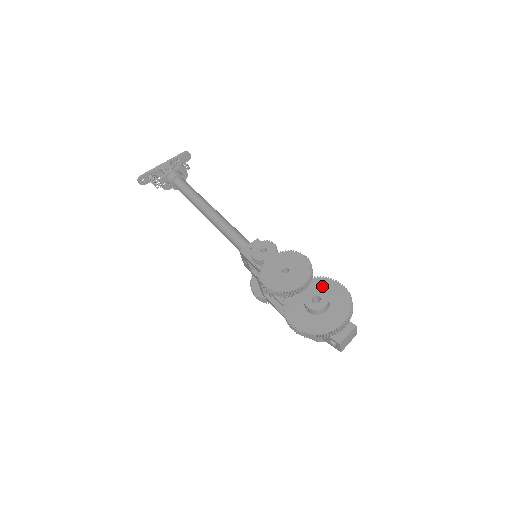
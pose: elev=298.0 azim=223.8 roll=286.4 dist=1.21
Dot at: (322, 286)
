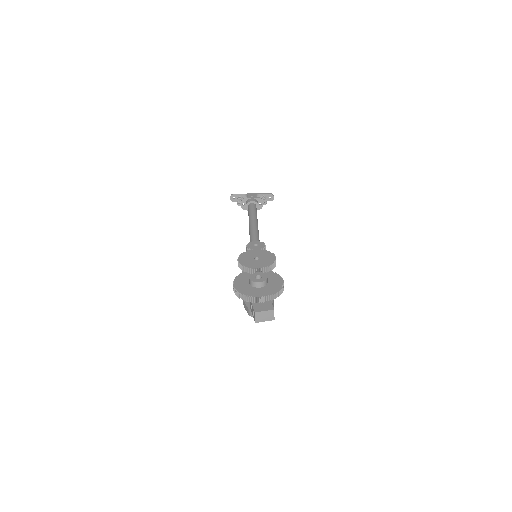
Dot at: (271, 277)
